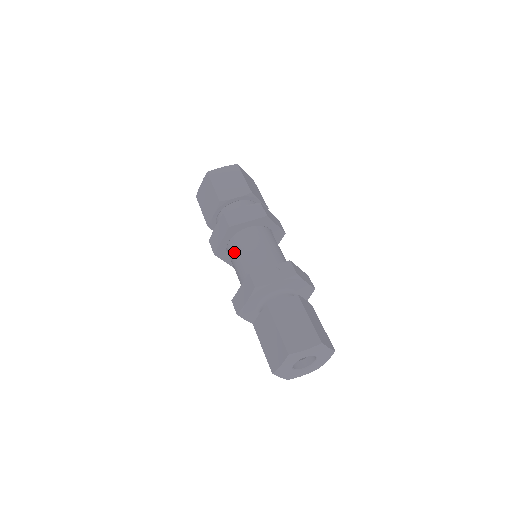
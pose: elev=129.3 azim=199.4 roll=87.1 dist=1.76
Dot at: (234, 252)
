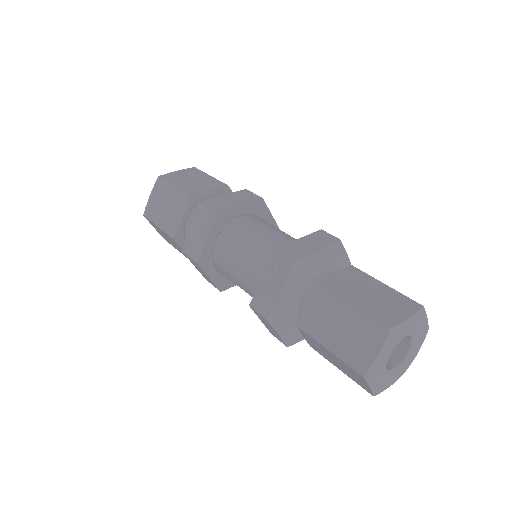
Dot at: occluded
